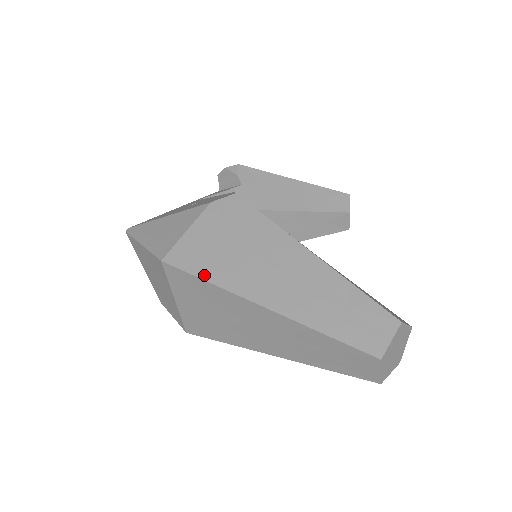
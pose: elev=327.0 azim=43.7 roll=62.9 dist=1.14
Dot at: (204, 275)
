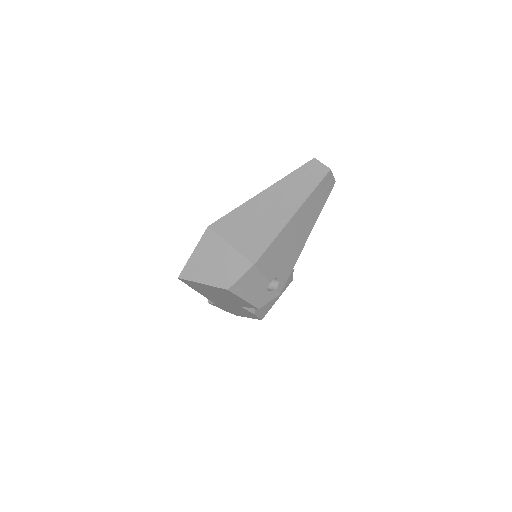
Dot at: (232, 211)
